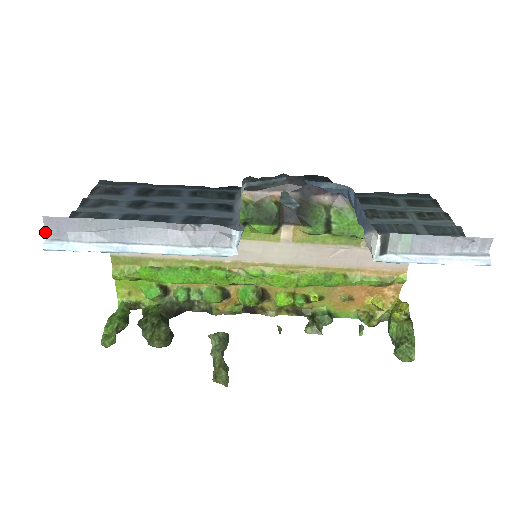
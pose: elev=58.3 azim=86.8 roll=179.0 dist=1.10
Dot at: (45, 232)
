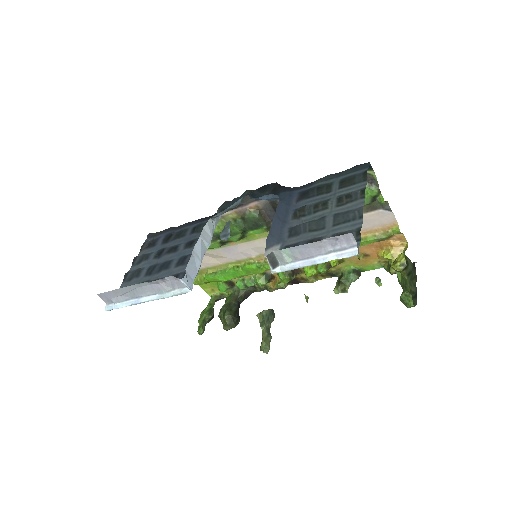
Dot at: occluded
